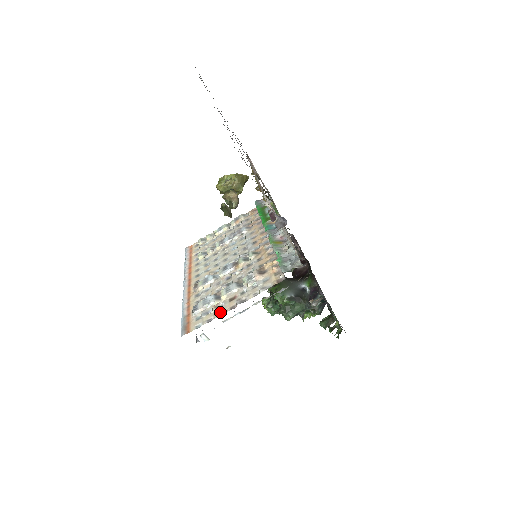
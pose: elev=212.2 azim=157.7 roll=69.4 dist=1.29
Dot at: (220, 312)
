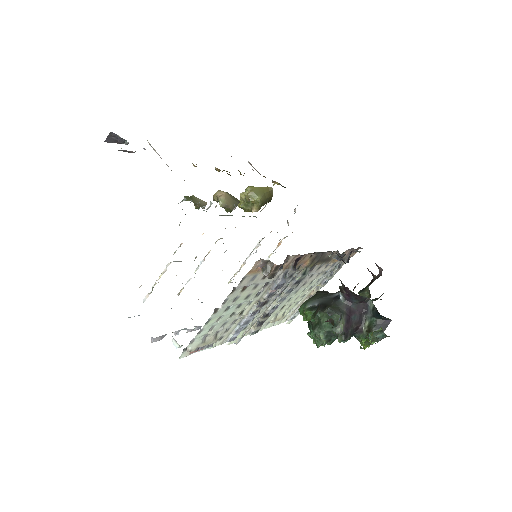
Dot at: (141, 285)
